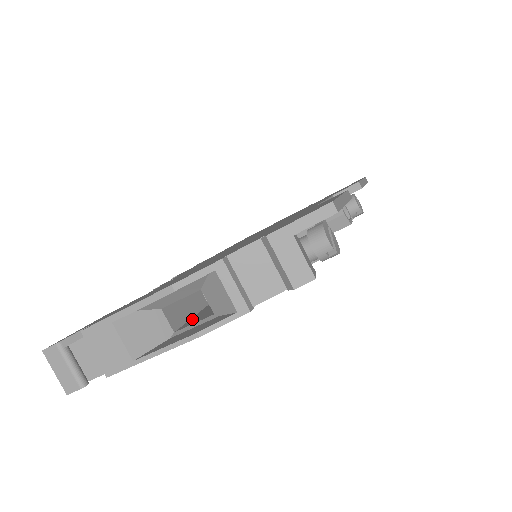
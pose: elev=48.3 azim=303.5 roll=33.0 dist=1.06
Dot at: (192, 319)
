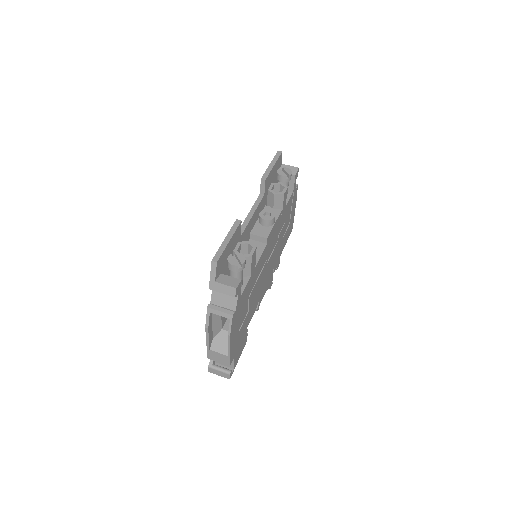
Dot at: occluded
